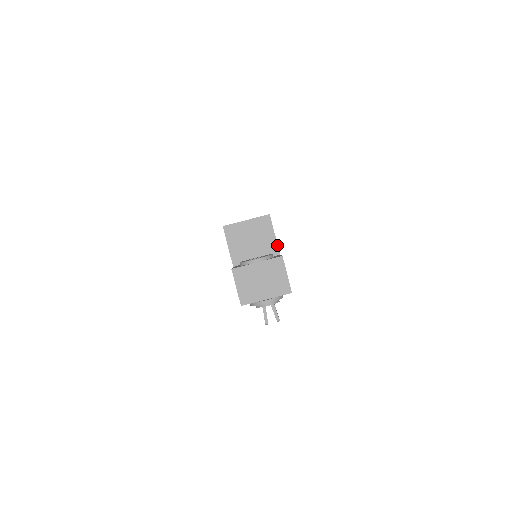
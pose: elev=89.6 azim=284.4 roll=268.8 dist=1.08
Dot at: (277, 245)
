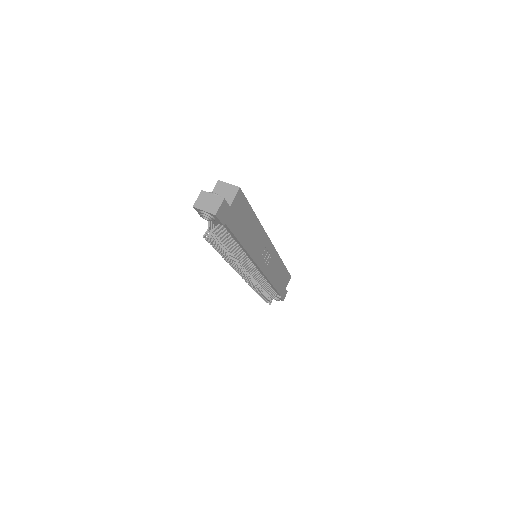
Dot at: (232, 202)
